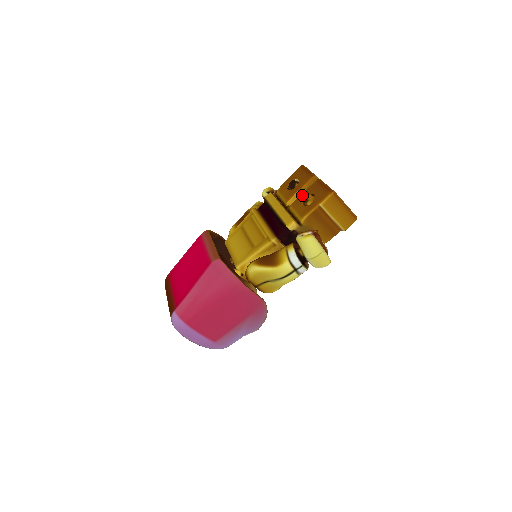
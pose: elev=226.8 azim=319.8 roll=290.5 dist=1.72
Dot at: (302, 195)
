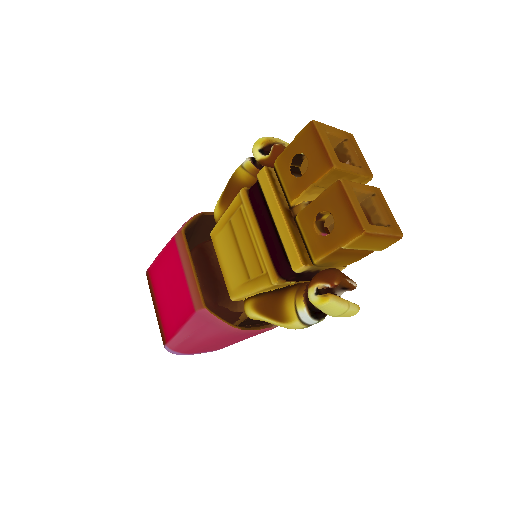
Dot at: (314, 205)
